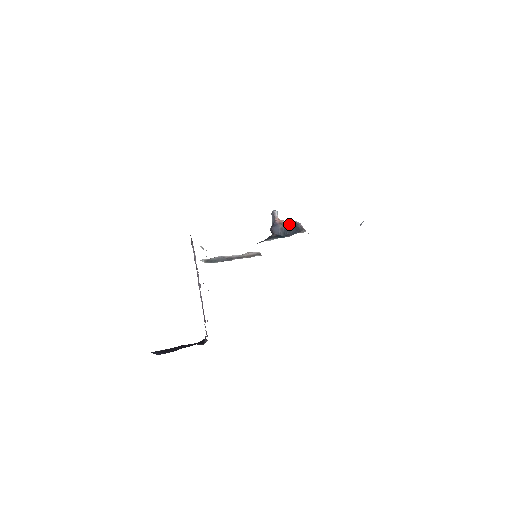
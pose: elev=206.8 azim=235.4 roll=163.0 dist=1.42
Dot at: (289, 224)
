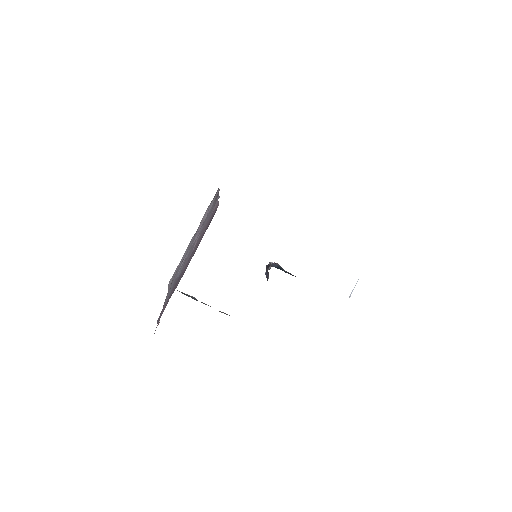
Dot at: occluded
